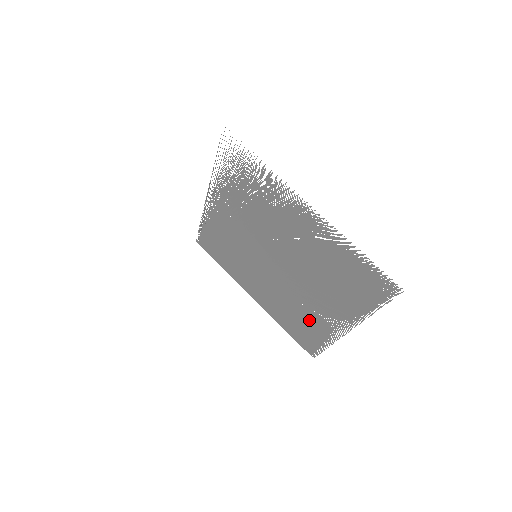
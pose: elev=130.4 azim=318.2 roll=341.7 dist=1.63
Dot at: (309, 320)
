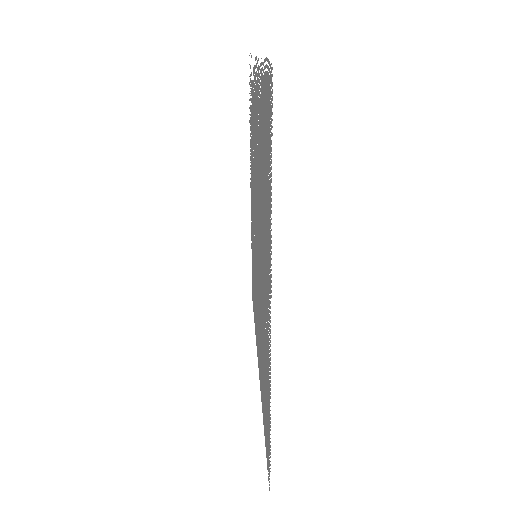
Dot at: occluded
